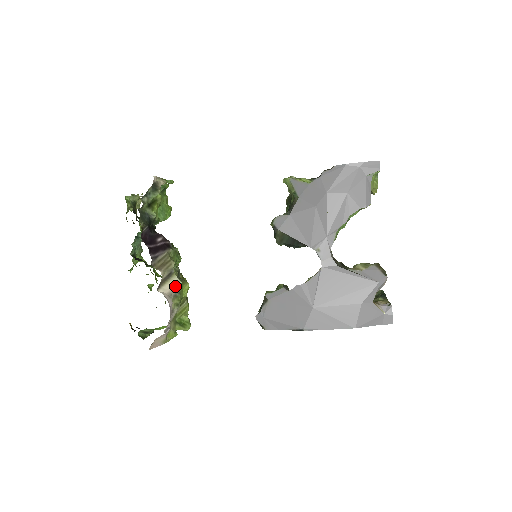
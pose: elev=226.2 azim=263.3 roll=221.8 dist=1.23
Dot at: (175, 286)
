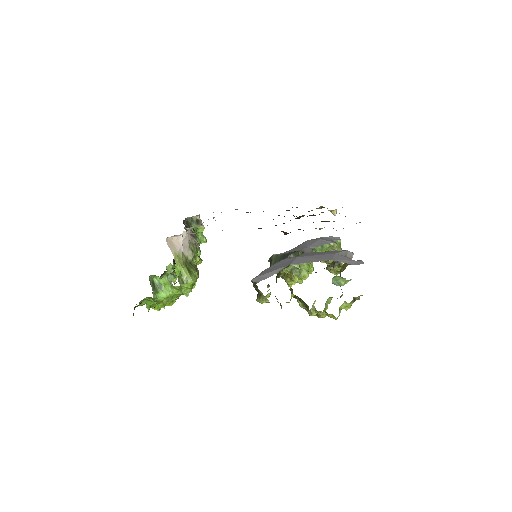
Dot at: (195, 242)
